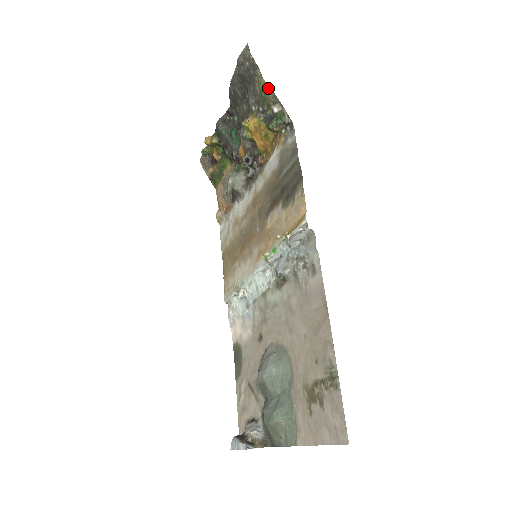
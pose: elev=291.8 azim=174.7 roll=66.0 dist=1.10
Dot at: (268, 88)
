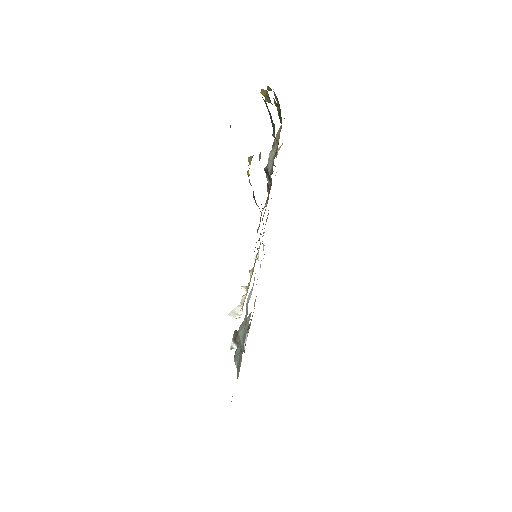
Dot at: occluded
